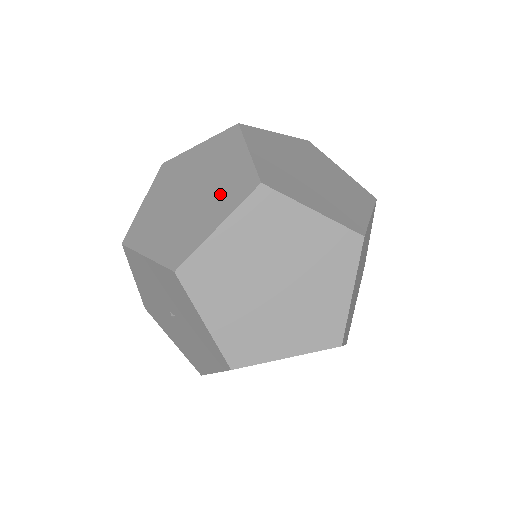
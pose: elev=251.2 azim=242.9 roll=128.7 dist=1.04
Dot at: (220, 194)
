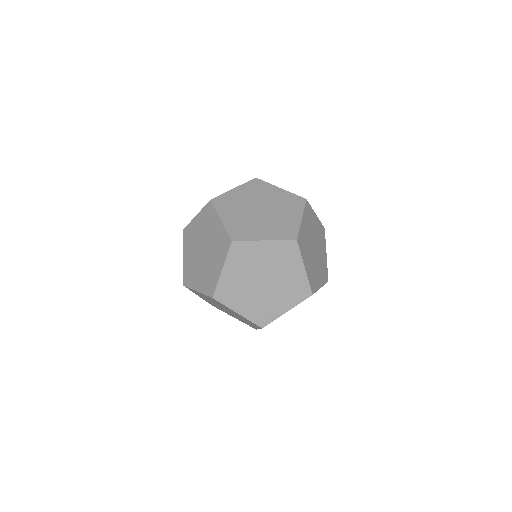
Dot at: (217, 250)
